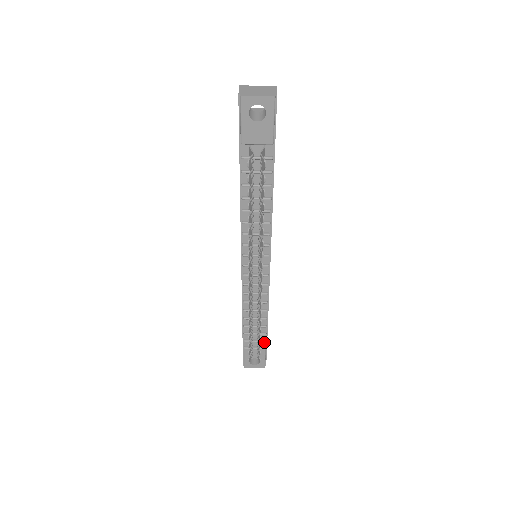
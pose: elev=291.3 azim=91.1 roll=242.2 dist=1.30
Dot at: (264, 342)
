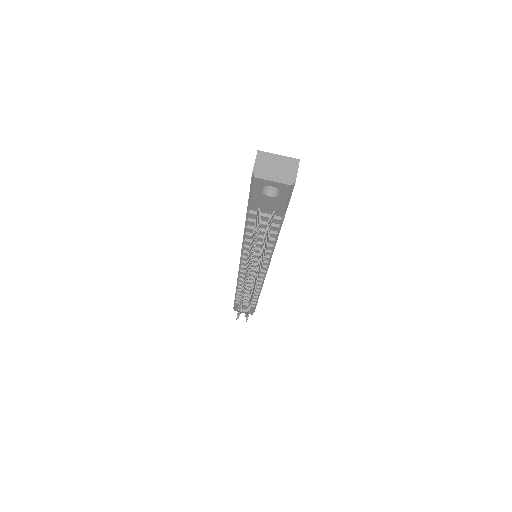
Dot at: (254, 303)
